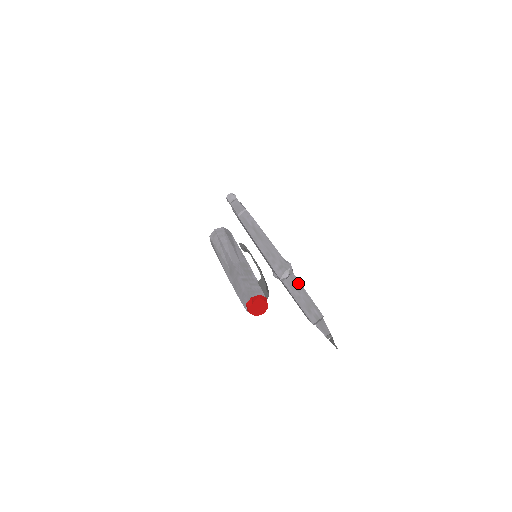
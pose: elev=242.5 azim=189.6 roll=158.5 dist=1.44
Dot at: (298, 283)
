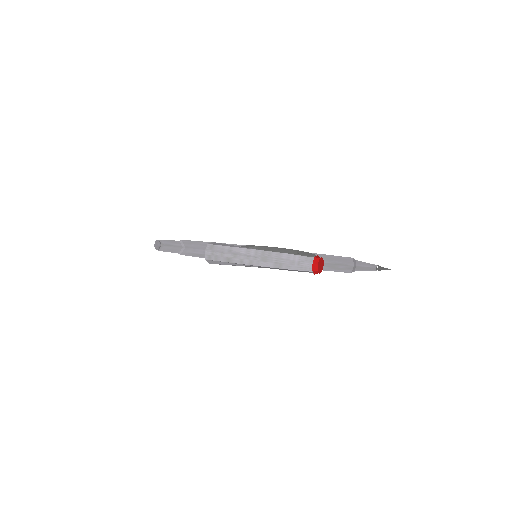
Dot at: occluded
